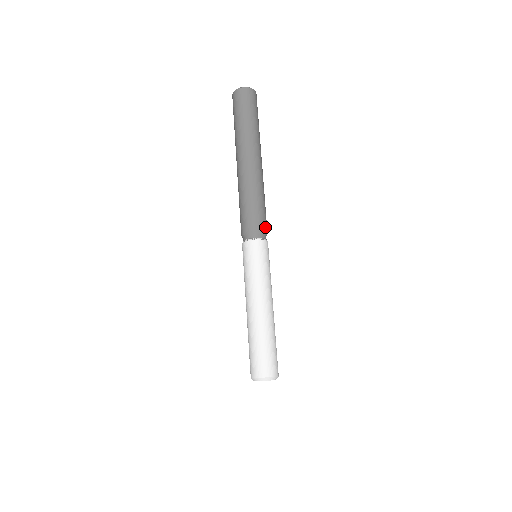
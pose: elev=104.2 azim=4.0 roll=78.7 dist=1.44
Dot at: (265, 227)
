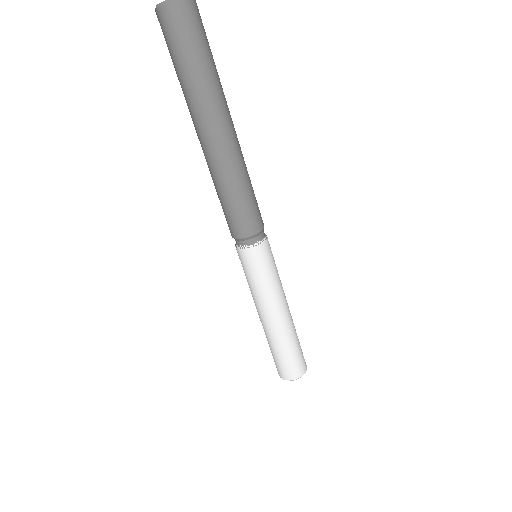
Dot at: (262, 222)
